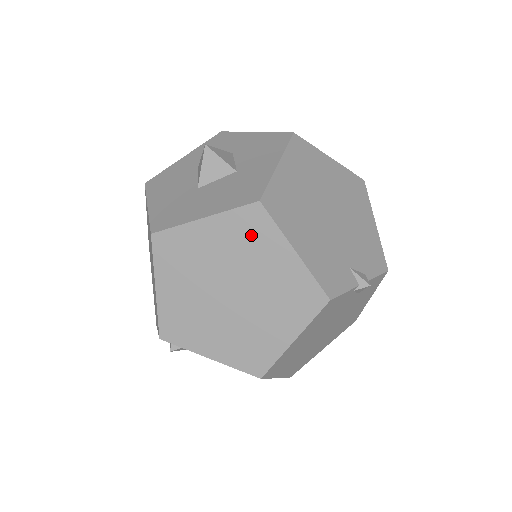
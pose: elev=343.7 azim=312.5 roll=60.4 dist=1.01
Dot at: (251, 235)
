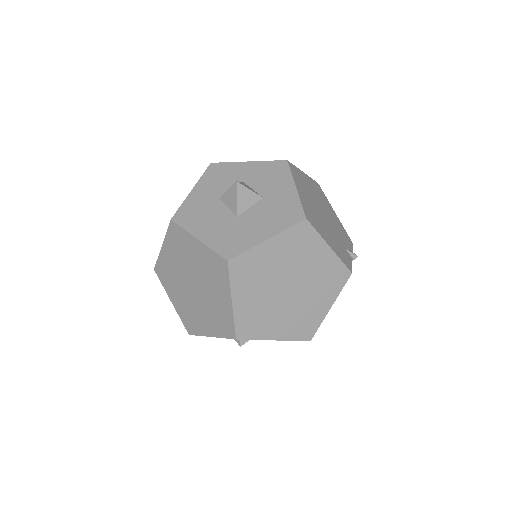
Dot at: (301, 243)
